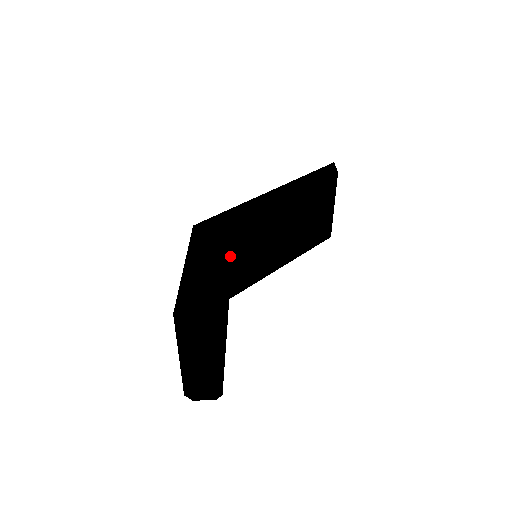
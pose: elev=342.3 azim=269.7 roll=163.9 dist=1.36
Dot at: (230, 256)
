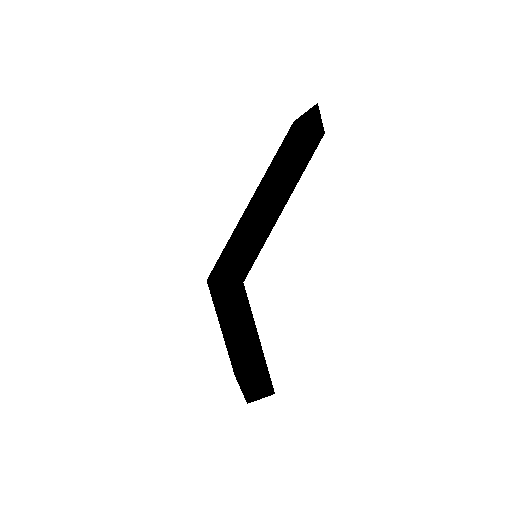
Dot at: occluded
